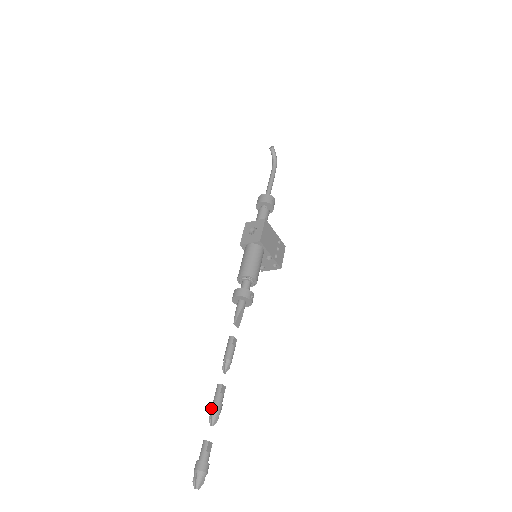
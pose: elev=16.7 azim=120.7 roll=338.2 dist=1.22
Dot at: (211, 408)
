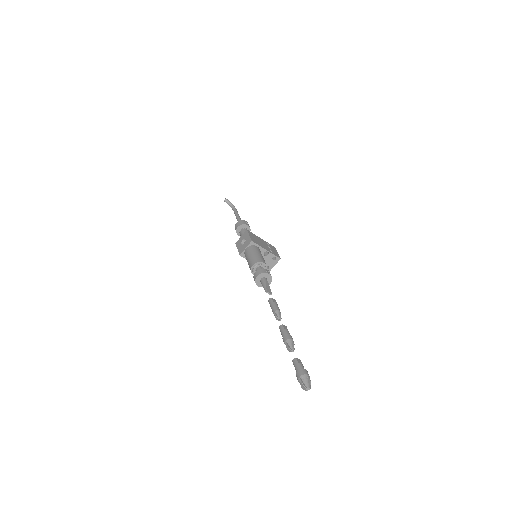
Dot at: (284, 341)
